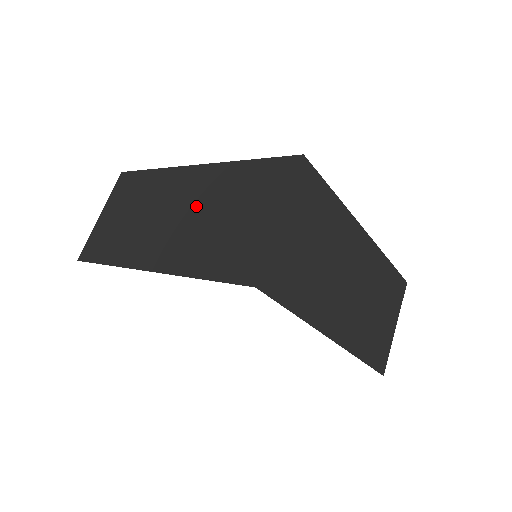
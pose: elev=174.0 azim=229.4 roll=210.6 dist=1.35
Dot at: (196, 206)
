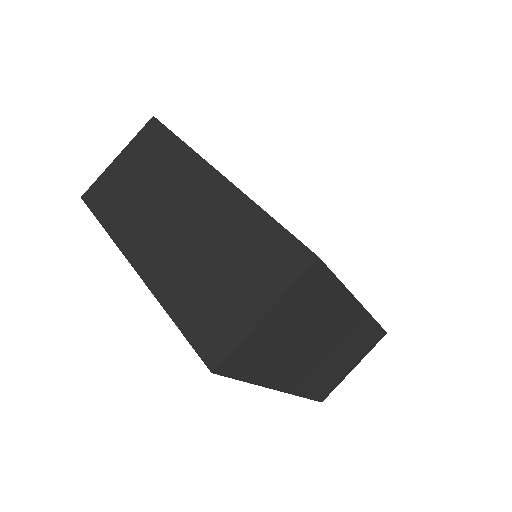
Dot at: (201, 230)
